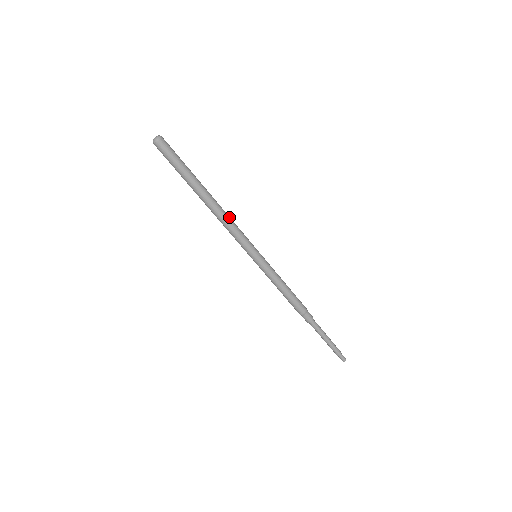
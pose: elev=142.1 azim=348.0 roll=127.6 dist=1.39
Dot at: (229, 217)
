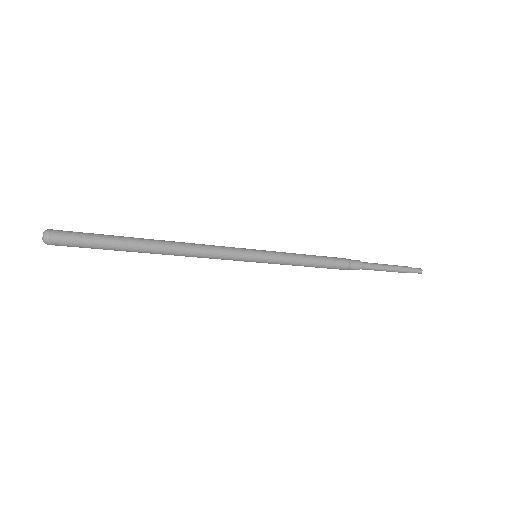
Dot at: (195, 245)
